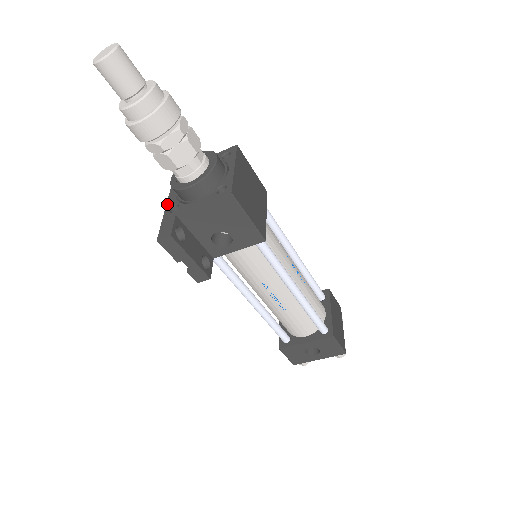
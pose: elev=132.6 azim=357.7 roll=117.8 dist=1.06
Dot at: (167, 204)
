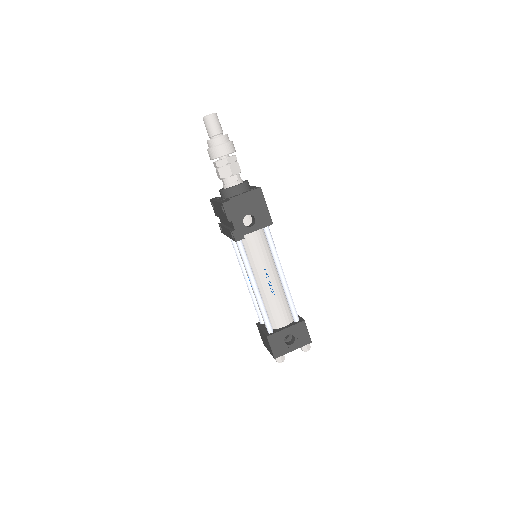
Dot at: (217, 201)
